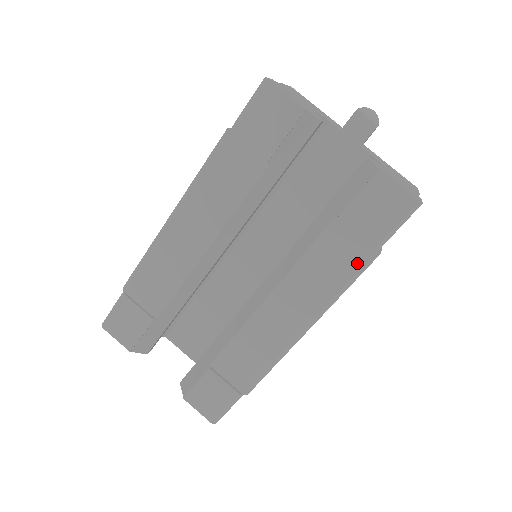
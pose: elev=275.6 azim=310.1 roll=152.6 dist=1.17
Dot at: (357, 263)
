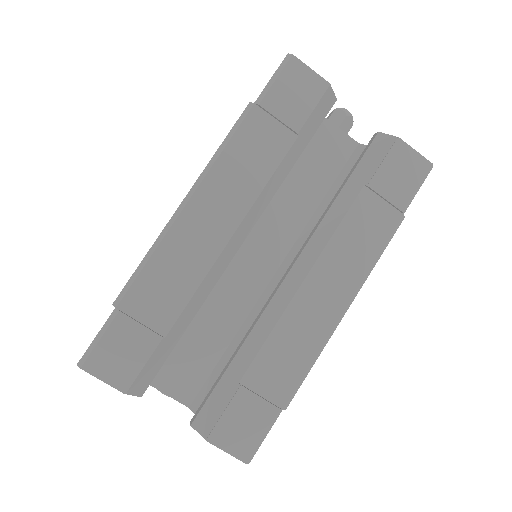
Dot at: (388, 228)
